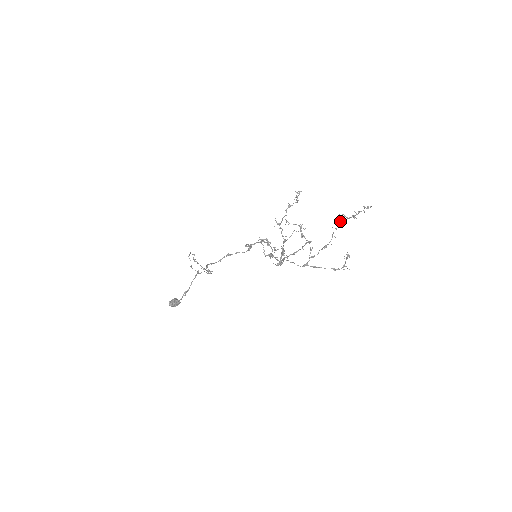
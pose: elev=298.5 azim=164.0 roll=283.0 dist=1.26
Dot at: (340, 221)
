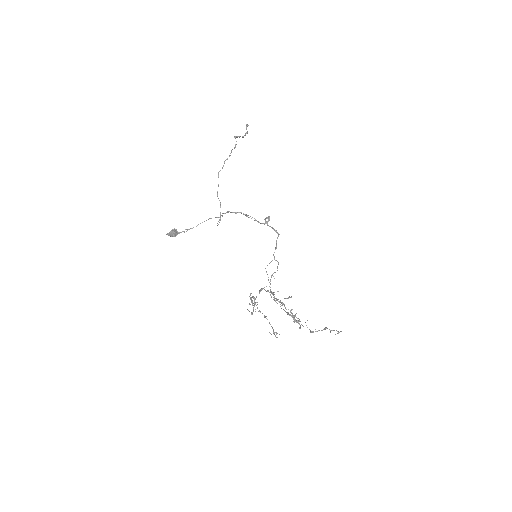
Dot at: (310, 332)
